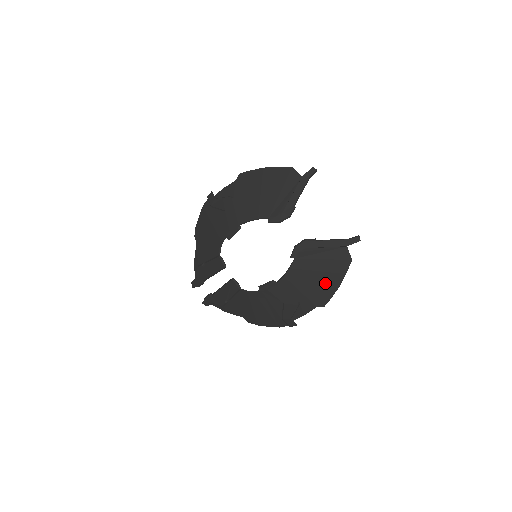
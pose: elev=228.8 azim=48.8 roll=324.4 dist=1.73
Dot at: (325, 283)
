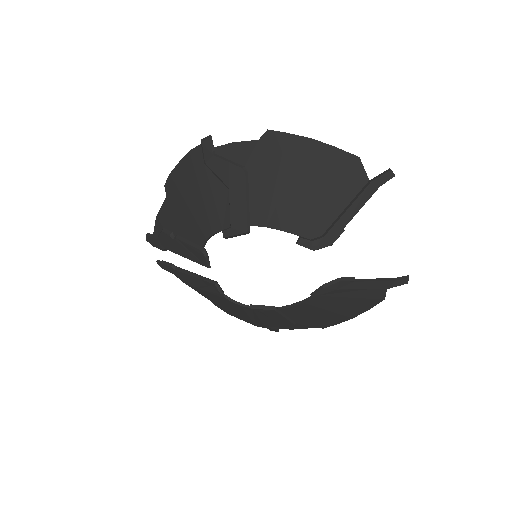
Dot at: (338, 315)
